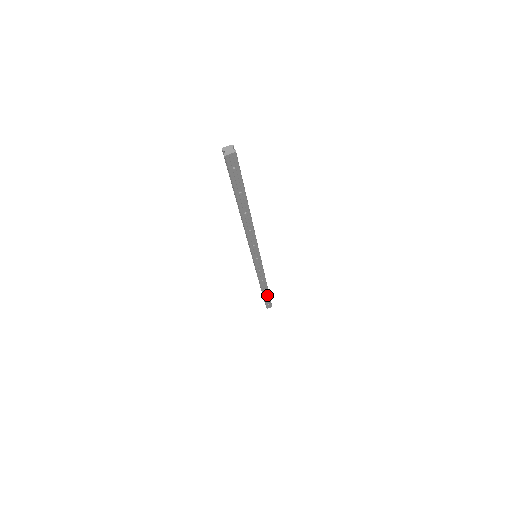
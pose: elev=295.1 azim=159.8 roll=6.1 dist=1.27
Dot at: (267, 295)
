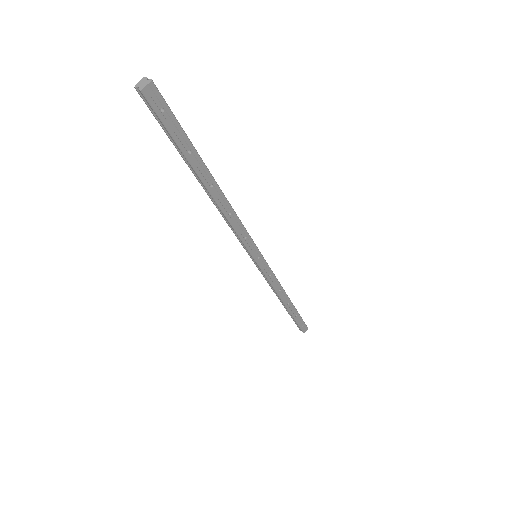
Dot at: (295, 312)
